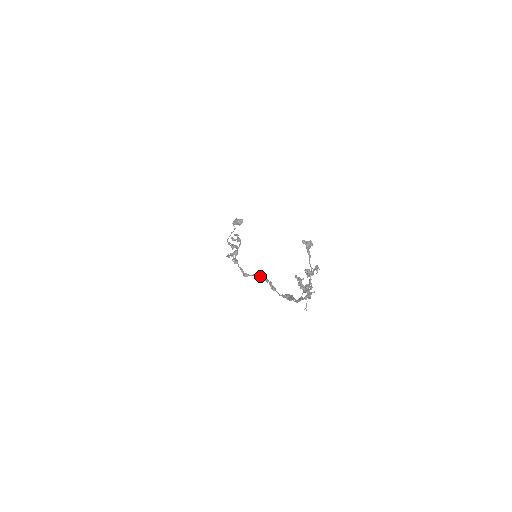
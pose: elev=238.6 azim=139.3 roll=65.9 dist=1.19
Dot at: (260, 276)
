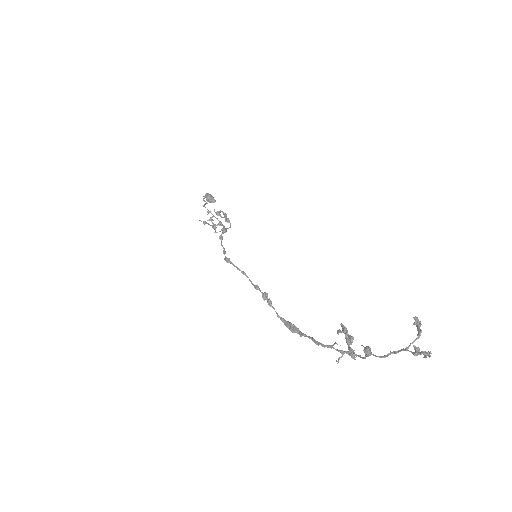
Dot at: (247, 276)
